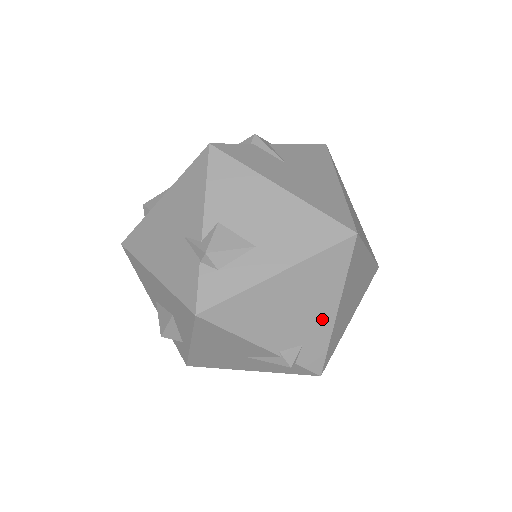
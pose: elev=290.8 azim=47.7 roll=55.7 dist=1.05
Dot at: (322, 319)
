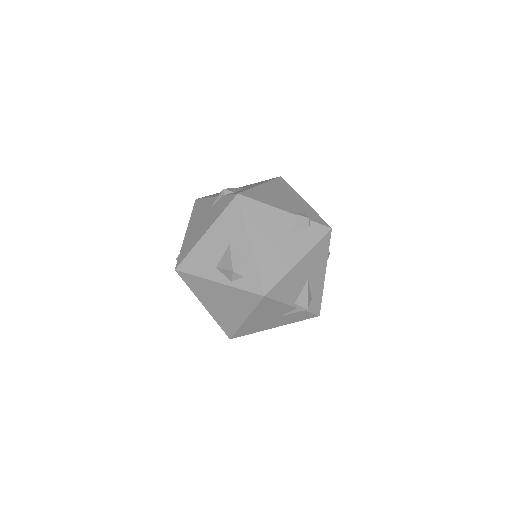
Dot at: (301, 203)
